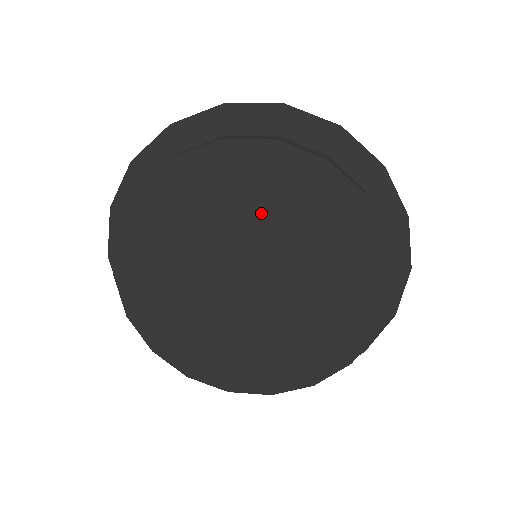
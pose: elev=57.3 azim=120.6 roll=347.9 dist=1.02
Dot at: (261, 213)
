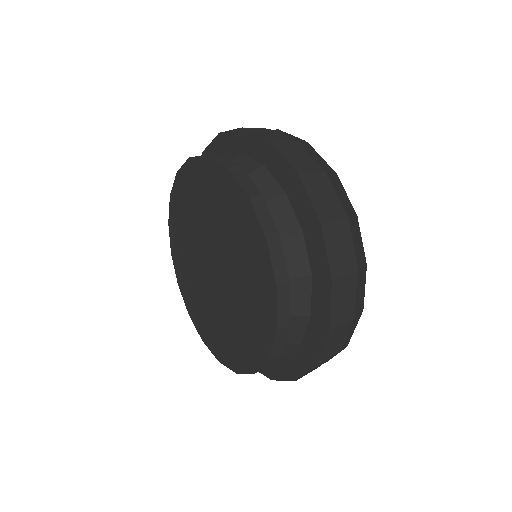
Dot at: (194, 218)
